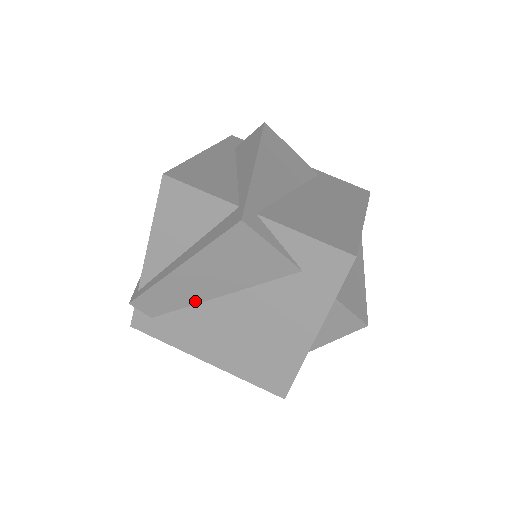
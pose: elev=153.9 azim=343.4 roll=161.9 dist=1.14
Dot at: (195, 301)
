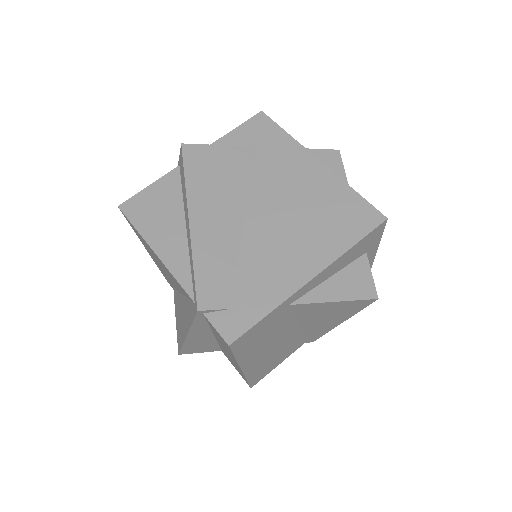
Dot at: (236, 245)
